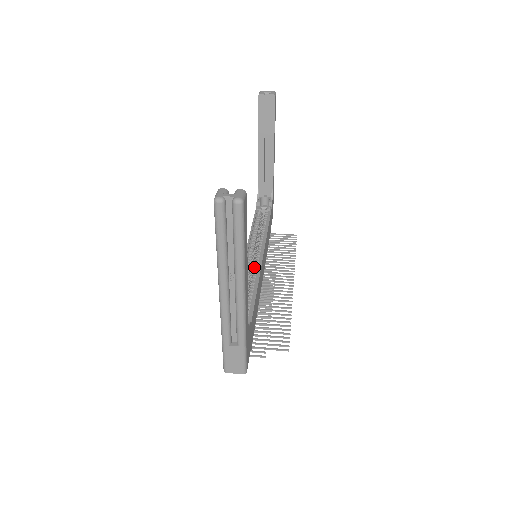
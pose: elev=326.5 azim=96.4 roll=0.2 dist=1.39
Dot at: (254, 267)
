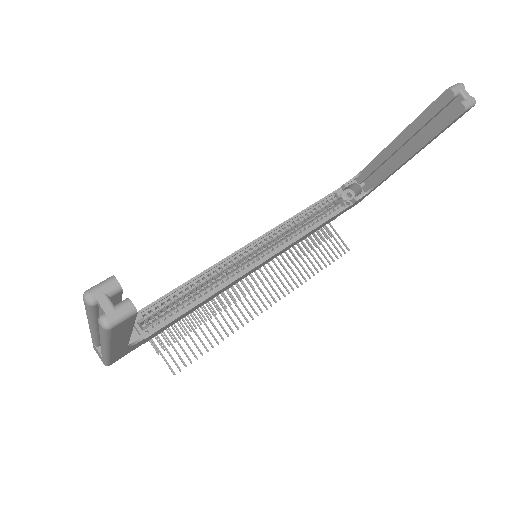
Dot at: (237, 268)
